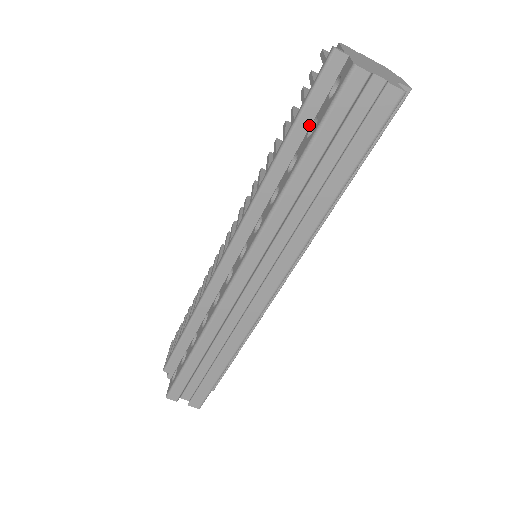
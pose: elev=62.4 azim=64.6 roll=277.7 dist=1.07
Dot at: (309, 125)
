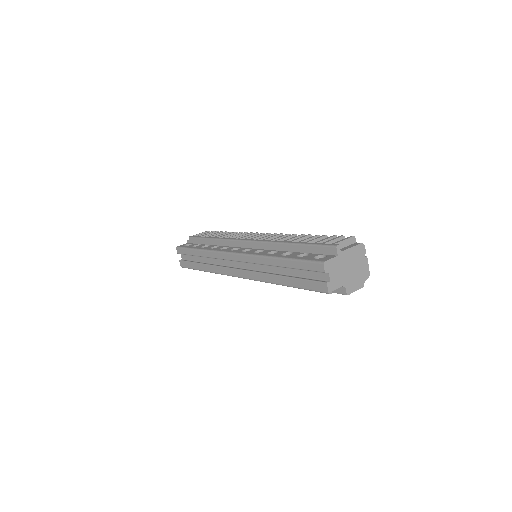
Dot at: (307, 252)
